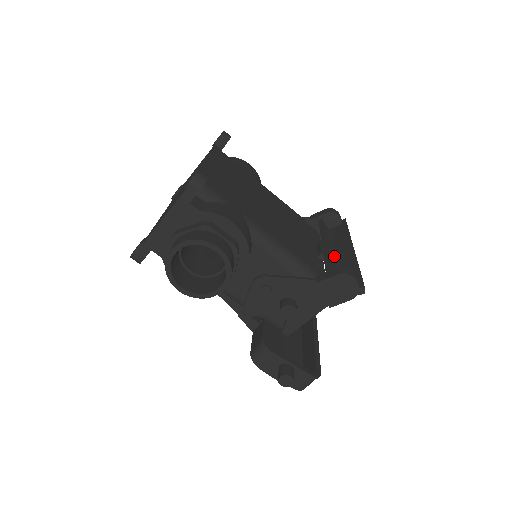
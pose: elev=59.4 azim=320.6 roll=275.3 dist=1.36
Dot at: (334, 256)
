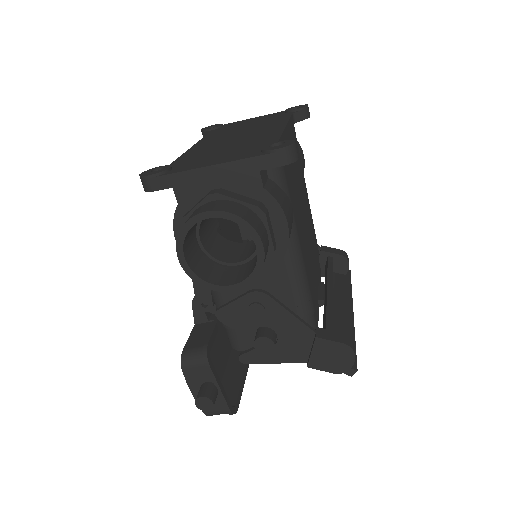
Dot at: occluded
